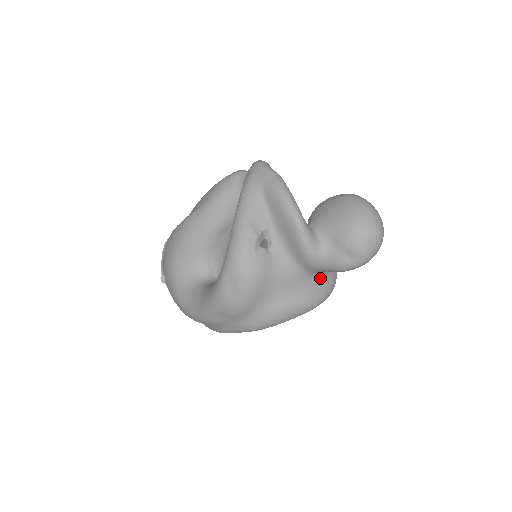
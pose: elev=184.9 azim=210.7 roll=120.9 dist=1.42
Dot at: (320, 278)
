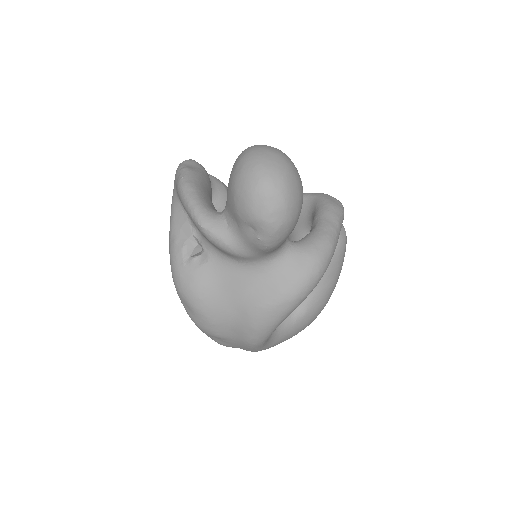
Dot at: (282, 261)
